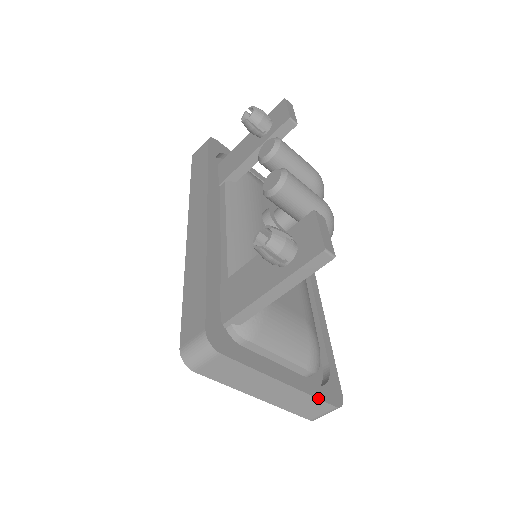
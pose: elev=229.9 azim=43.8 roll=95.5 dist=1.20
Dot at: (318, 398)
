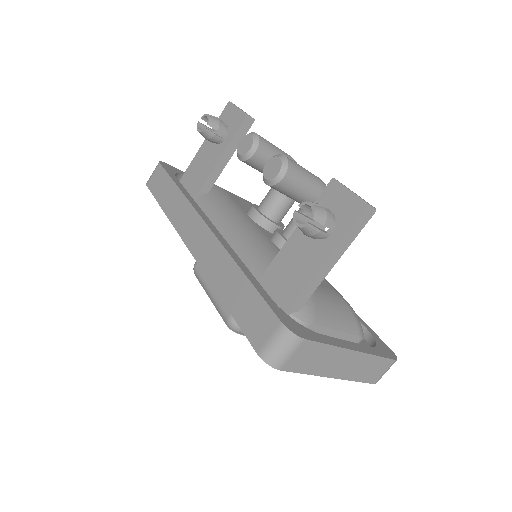
Dot at: (381, 356)
